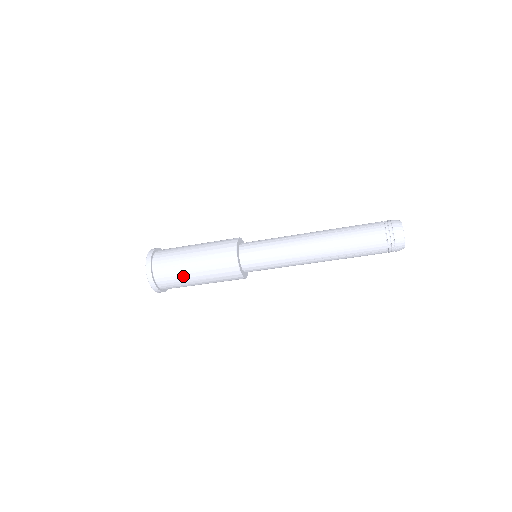
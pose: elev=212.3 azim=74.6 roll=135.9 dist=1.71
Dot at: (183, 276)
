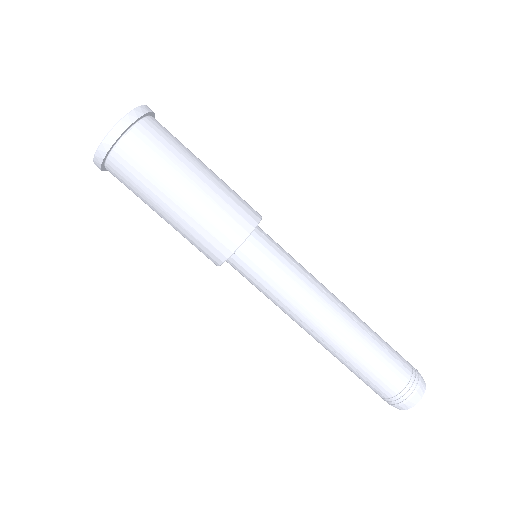
Dot at: (154, 188)
